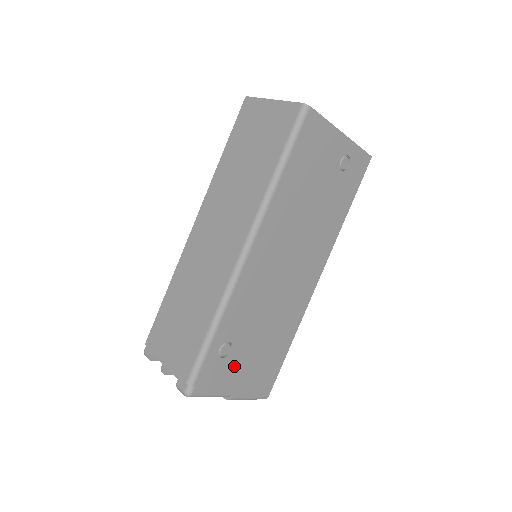
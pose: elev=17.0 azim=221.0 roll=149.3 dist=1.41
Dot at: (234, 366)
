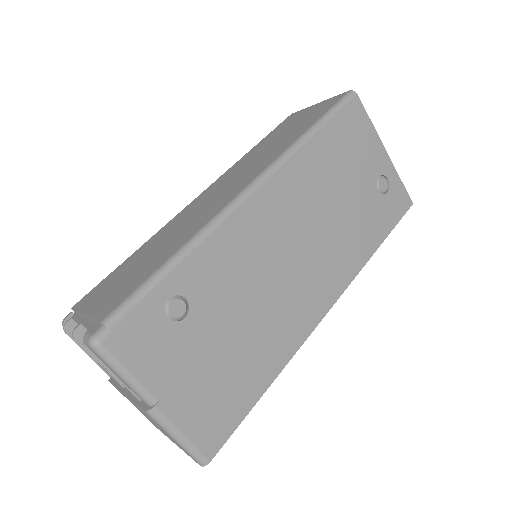
Dot at: (179, 349)
